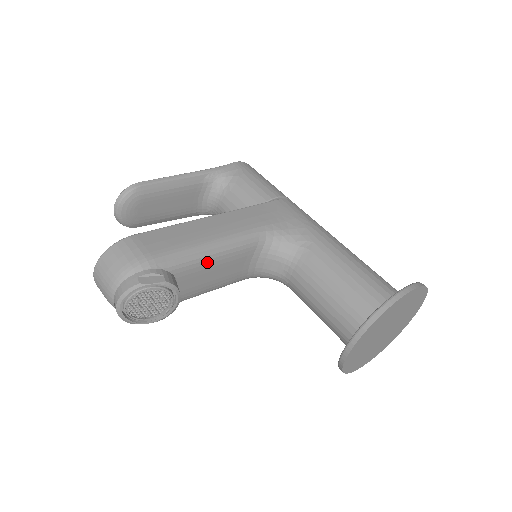
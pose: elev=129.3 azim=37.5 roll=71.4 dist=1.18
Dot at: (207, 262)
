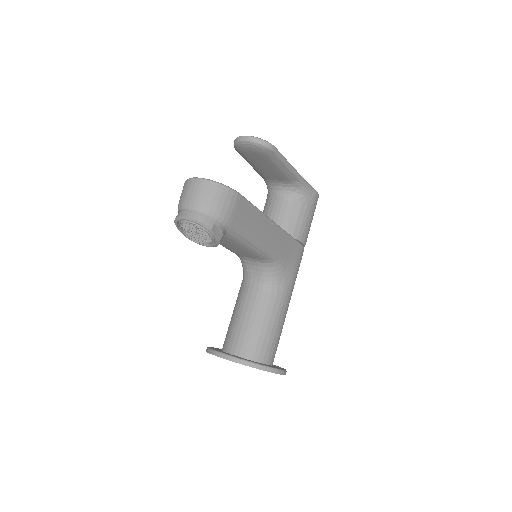
Dot at: (242, 245)
